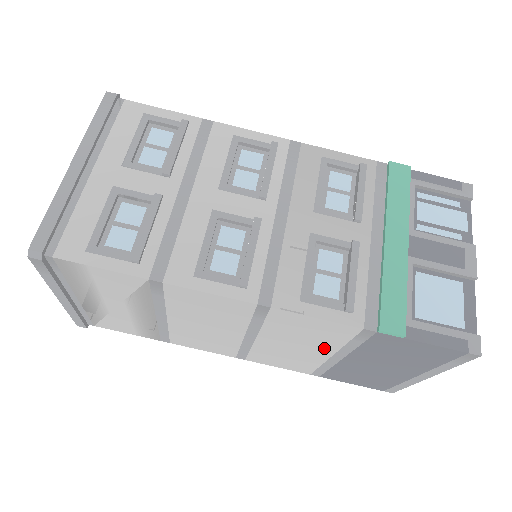
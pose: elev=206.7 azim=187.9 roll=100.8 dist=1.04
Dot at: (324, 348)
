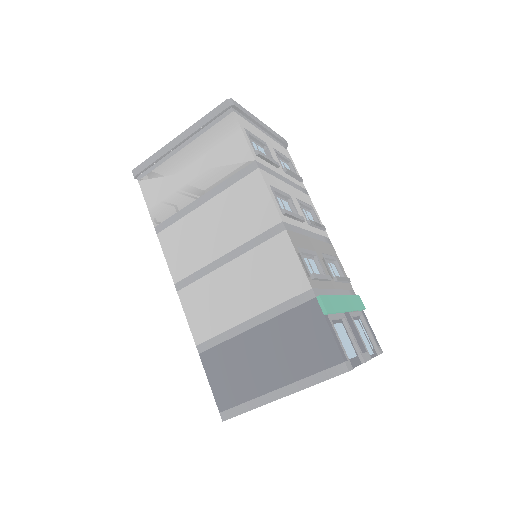
Dot at: (258, 303)
